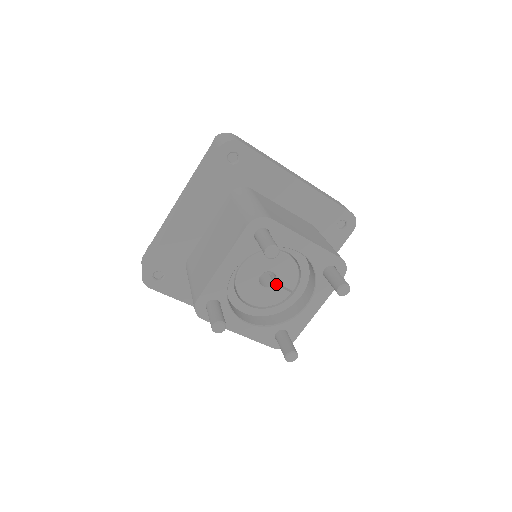
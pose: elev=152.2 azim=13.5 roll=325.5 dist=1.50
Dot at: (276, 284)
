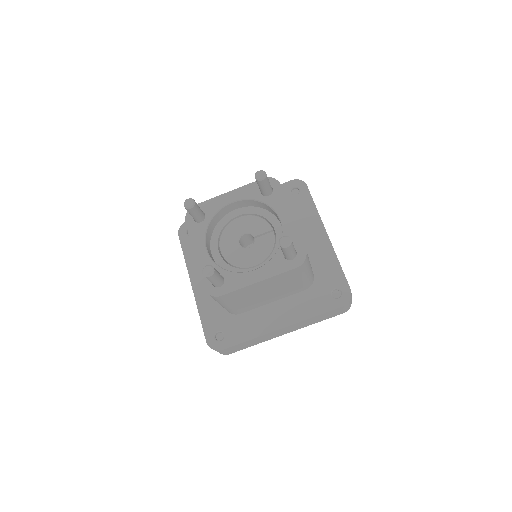
Dot at: (257, 238)
